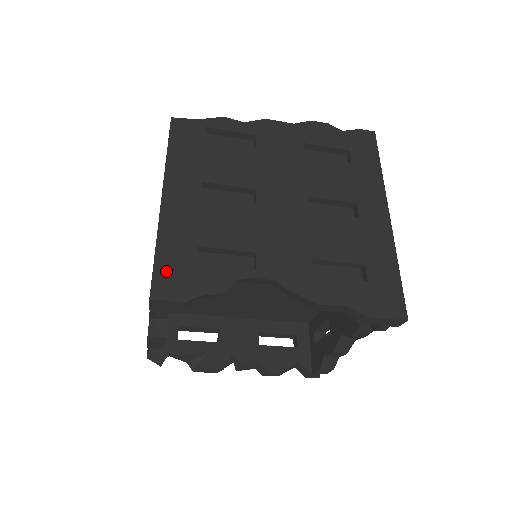
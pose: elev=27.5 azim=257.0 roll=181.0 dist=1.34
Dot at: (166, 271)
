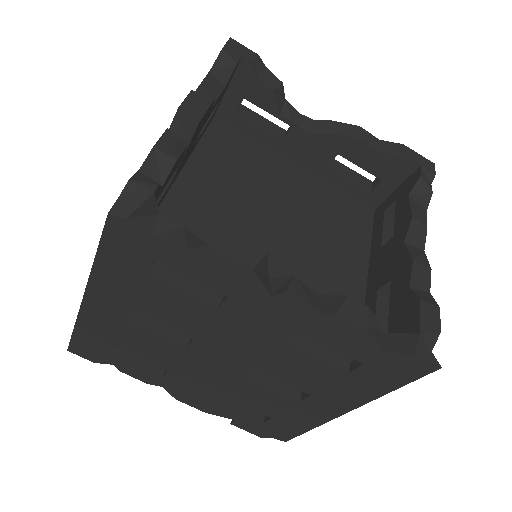
Dot at: occluded
